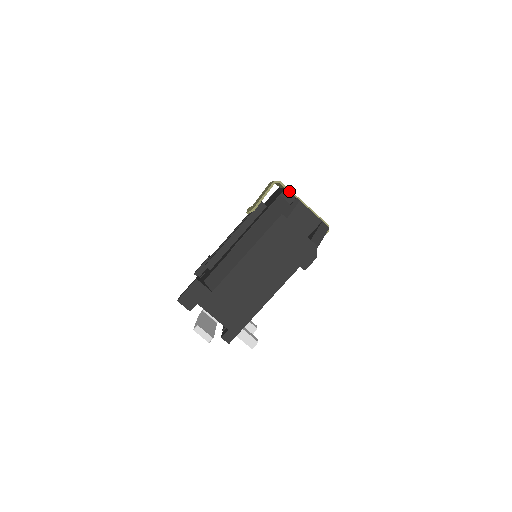
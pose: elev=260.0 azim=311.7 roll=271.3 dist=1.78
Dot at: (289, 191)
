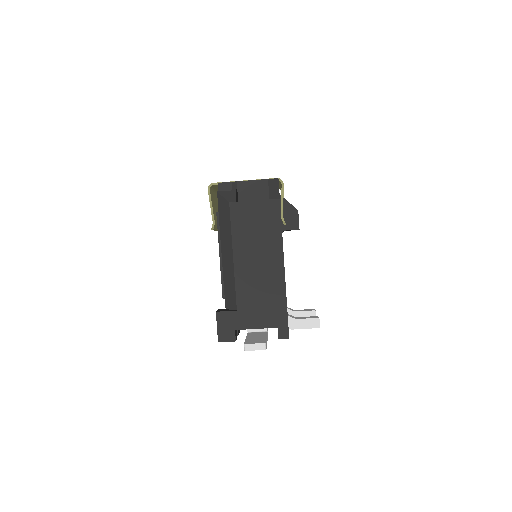
Dot at: (222, 183)
